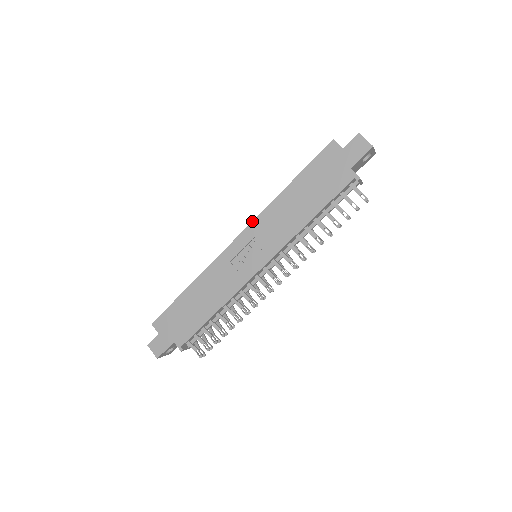
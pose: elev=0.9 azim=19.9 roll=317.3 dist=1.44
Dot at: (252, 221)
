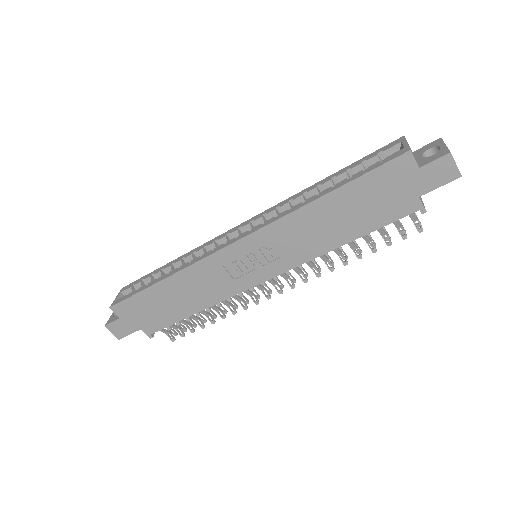
Dot at: (262, 227)
